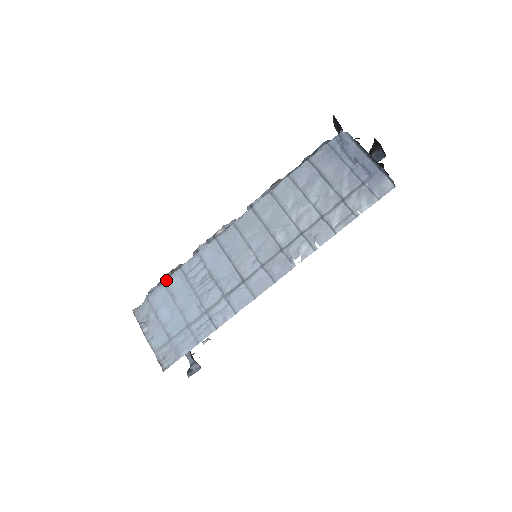
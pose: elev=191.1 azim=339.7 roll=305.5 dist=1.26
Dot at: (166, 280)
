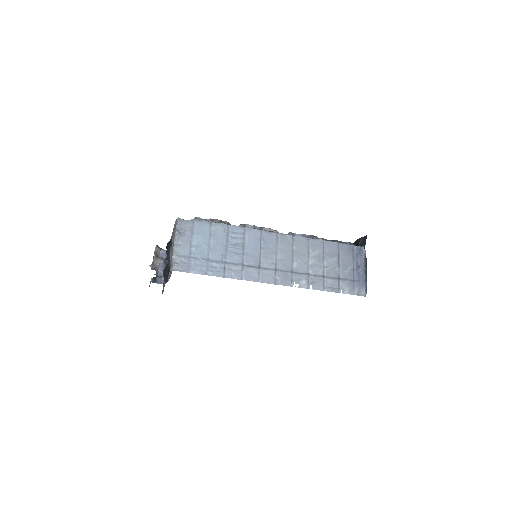
Dot at: (214, 222)
